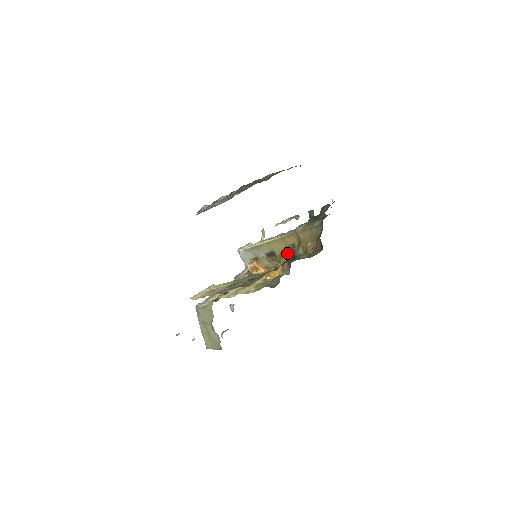
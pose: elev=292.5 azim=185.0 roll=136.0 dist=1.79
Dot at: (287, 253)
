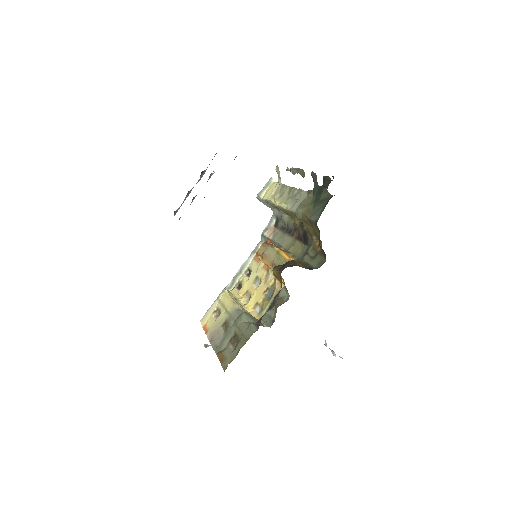
Dot at: (278, 278)
